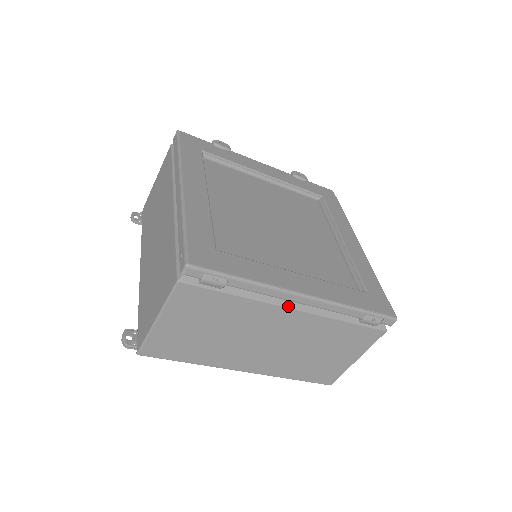
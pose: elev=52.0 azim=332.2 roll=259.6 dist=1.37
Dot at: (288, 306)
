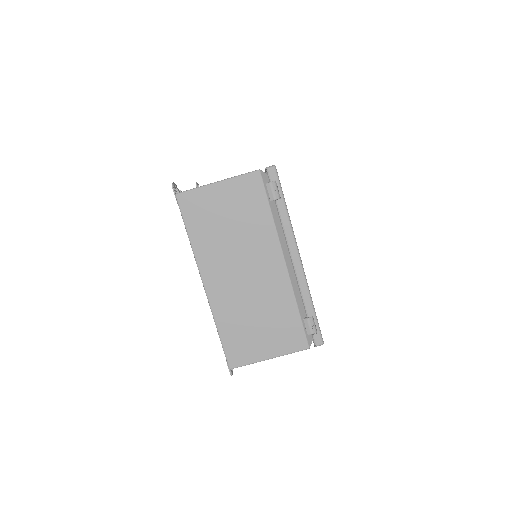
Dot at: (284, 256)
